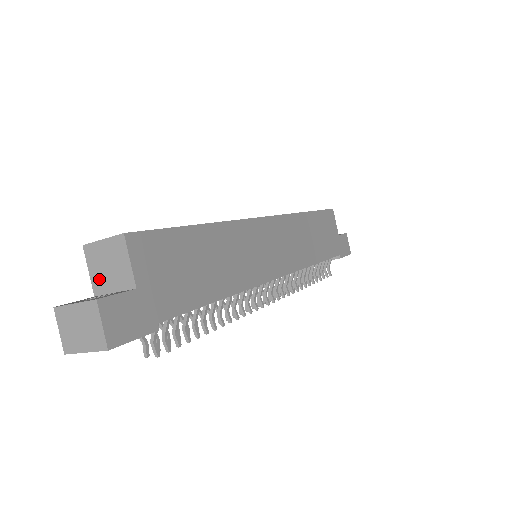
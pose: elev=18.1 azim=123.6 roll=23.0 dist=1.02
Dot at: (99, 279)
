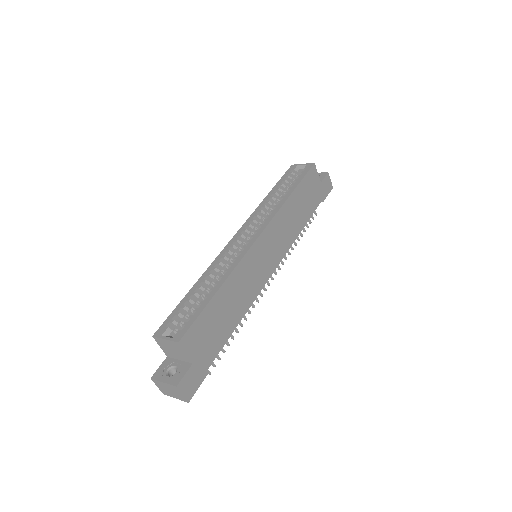
Dot at: (168, 352)
